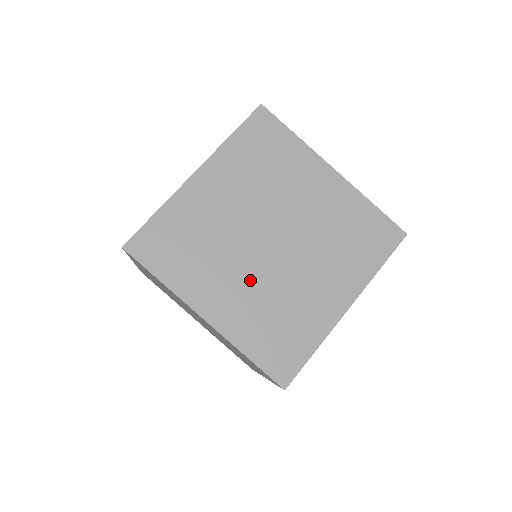
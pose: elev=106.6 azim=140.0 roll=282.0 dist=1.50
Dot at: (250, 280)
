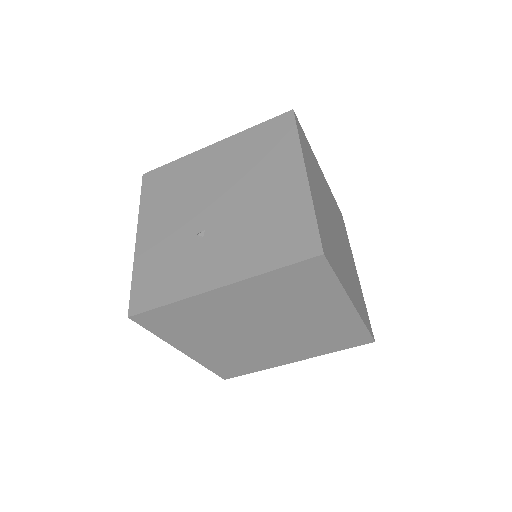
Dot at: (345, 264)
